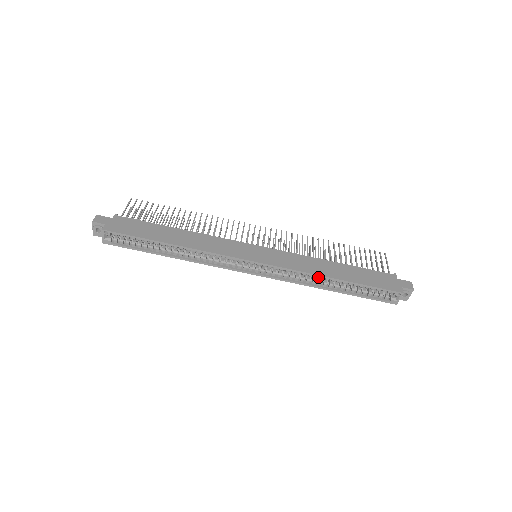
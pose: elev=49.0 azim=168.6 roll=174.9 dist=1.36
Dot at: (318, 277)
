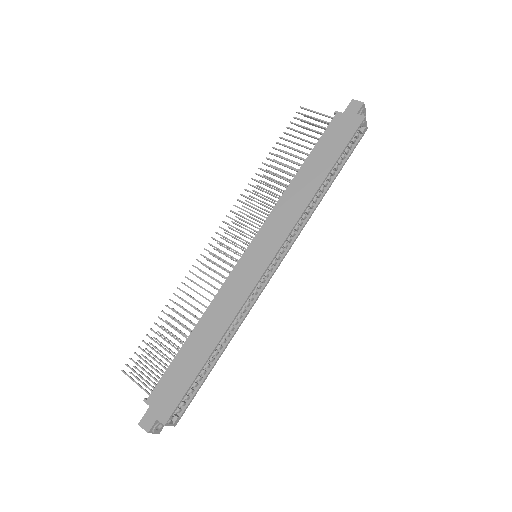
Dot at: occluded
